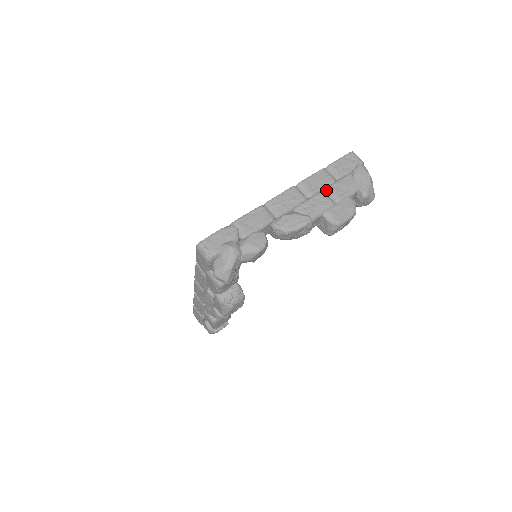
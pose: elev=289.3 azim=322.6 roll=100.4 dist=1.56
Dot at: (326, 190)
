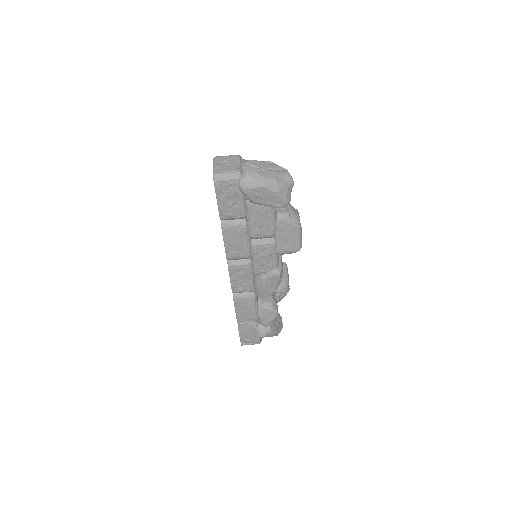
Dot at: (252, 239)
